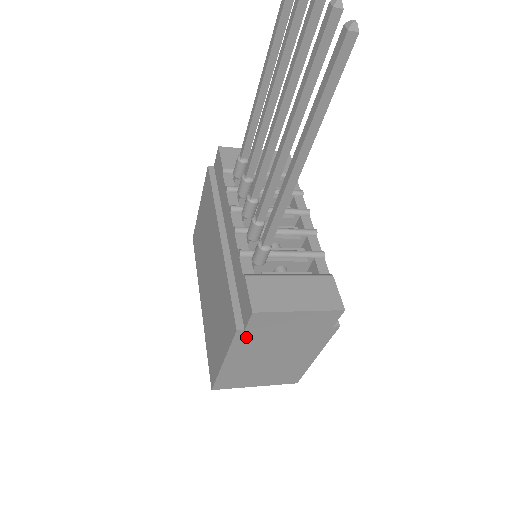
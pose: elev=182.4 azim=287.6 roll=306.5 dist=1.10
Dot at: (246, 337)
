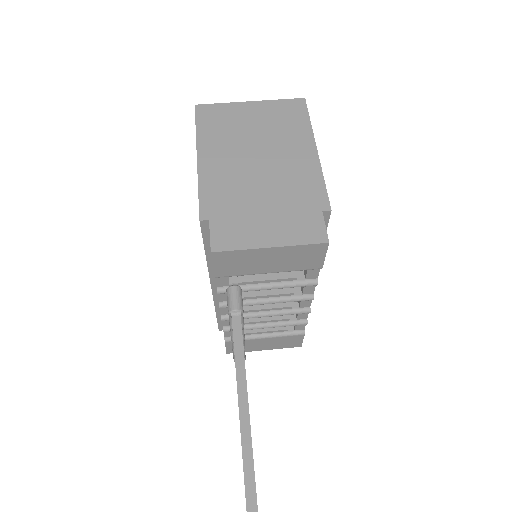
Dot at: occluded
